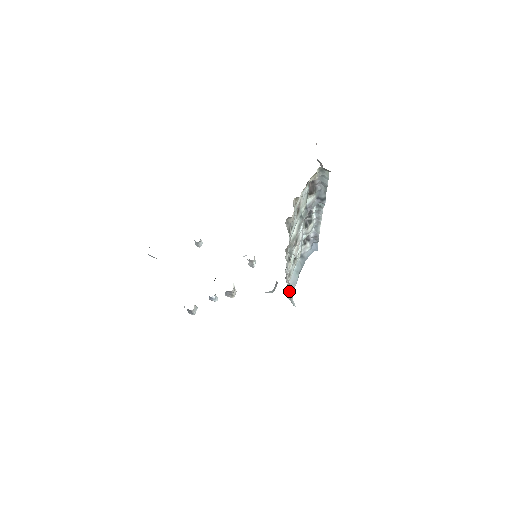
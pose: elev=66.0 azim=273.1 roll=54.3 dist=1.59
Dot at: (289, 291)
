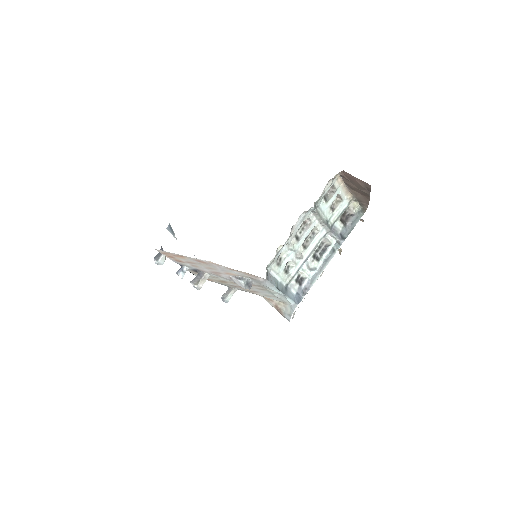
Dot at: (268, 273)
